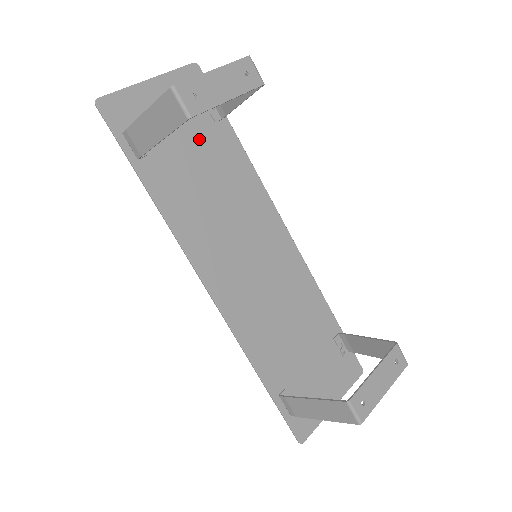
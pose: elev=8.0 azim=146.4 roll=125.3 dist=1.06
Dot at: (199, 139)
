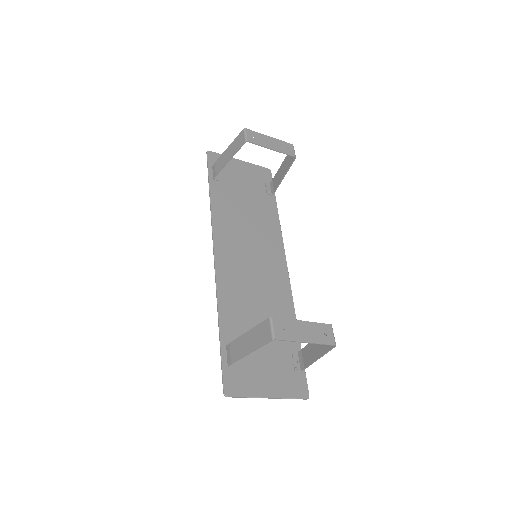
Dot at: (253, 194)
